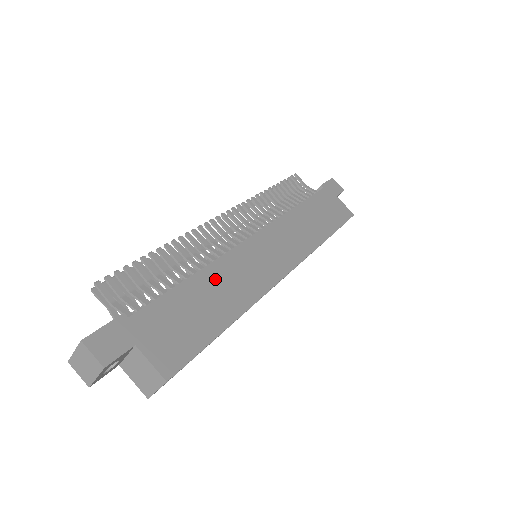
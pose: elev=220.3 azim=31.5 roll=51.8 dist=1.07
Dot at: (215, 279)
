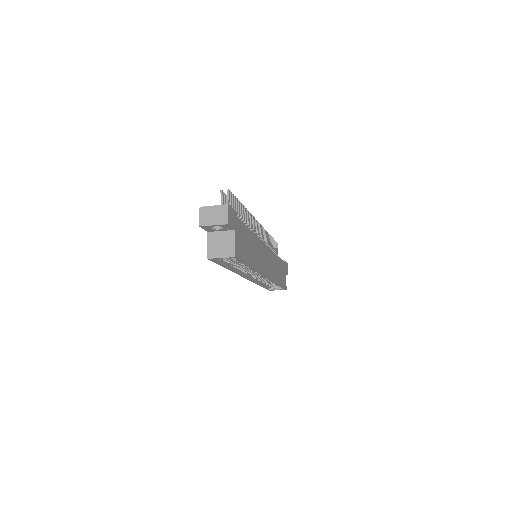
Dot at: (255, 243)
